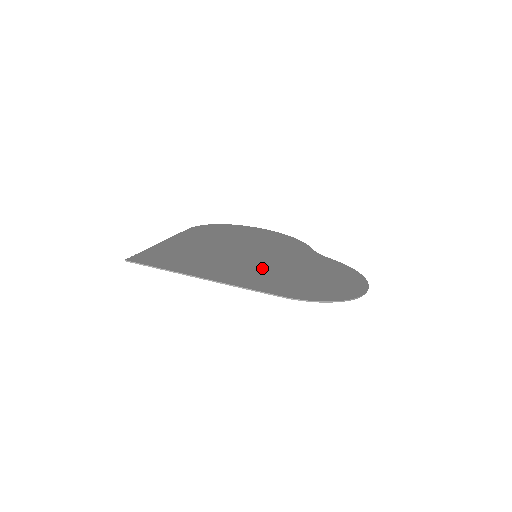
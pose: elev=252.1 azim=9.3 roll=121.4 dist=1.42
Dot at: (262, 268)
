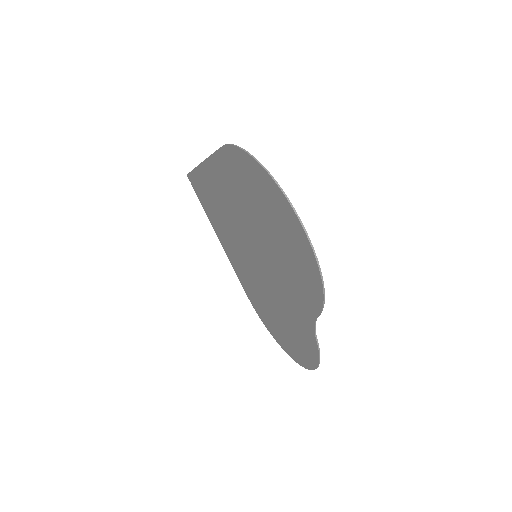
Dot at: (244, 218)
